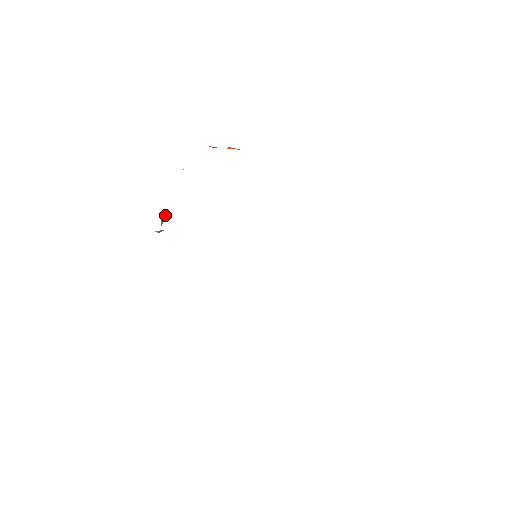
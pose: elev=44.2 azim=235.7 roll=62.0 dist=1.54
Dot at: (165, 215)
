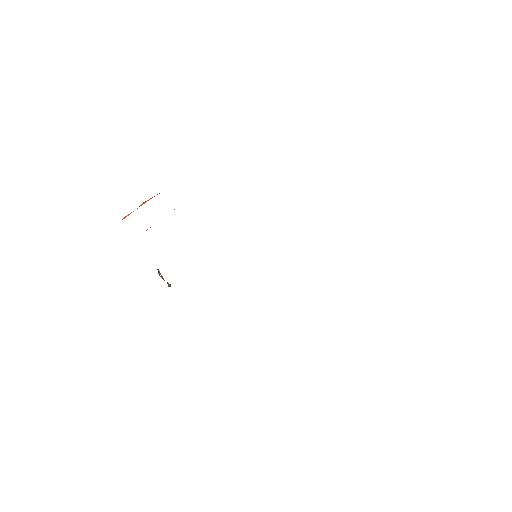
Dot at: (159, 275)
